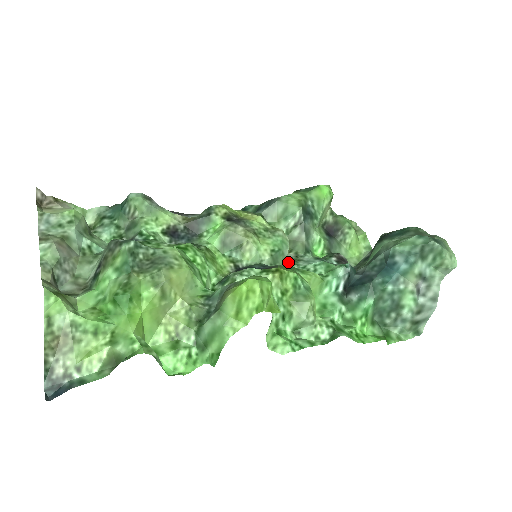
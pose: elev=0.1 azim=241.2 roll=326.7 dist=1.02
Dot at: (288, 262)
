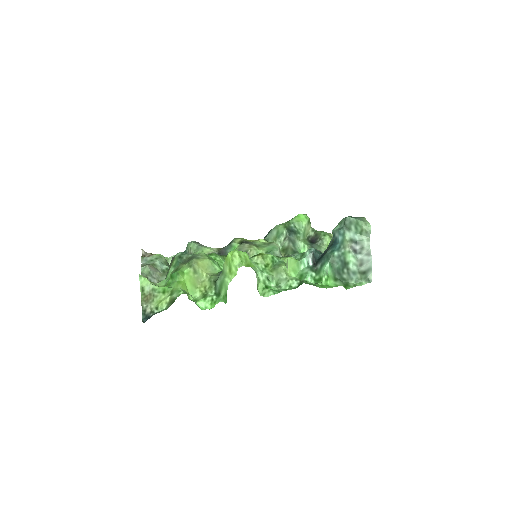
Dot at: occluded
